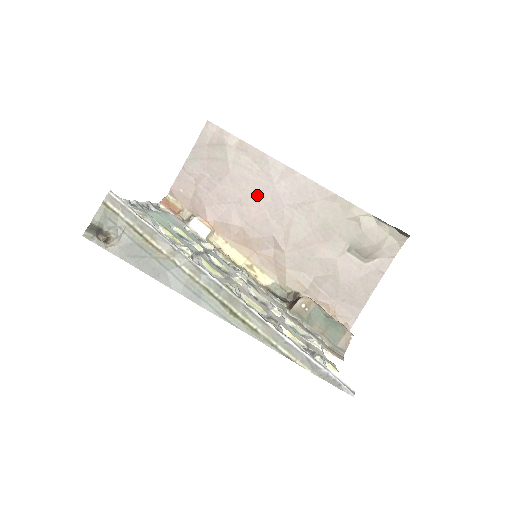
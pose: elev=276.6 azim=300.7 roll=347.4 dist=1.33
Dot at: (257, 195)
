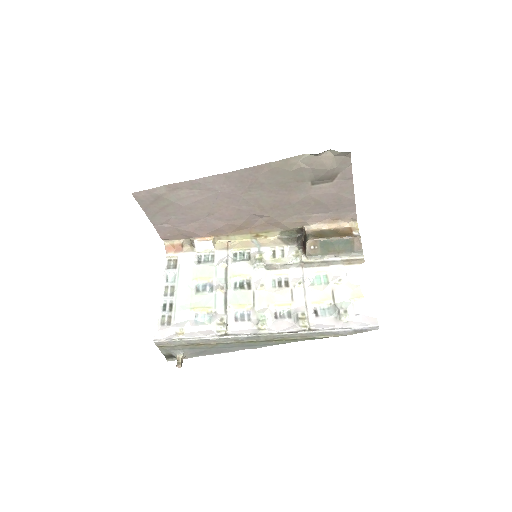
Dot at: (216, 204)
